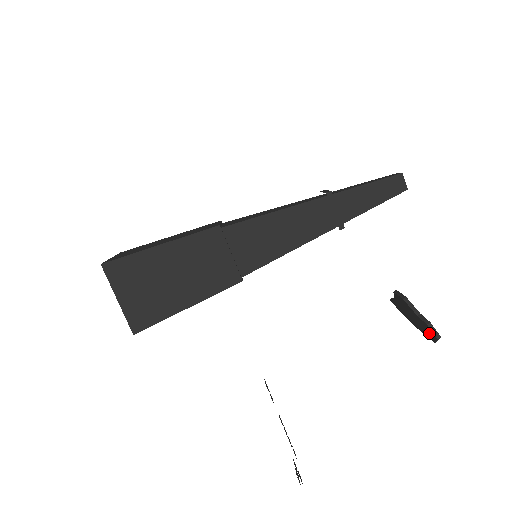
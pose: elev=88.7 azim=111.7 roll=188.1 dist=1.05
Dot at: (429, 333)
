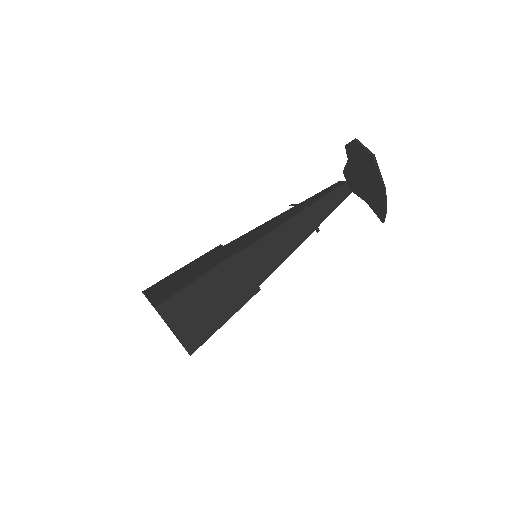
Dot at: (360, 154)
